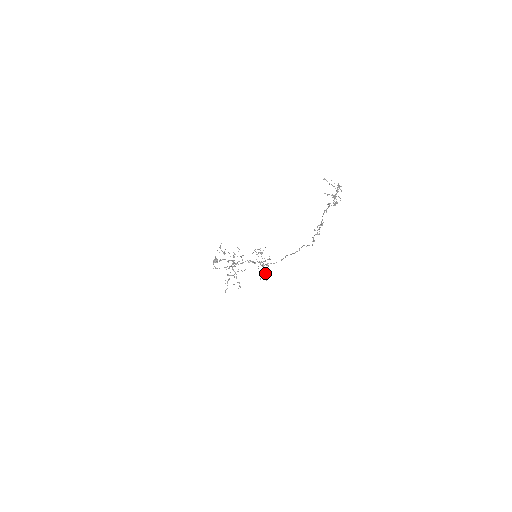
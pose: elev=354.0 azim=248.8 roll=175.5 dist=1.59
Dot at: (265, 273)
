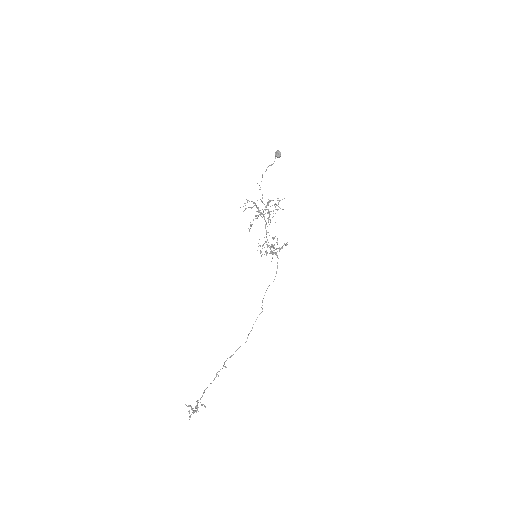
Dot at: occluded
